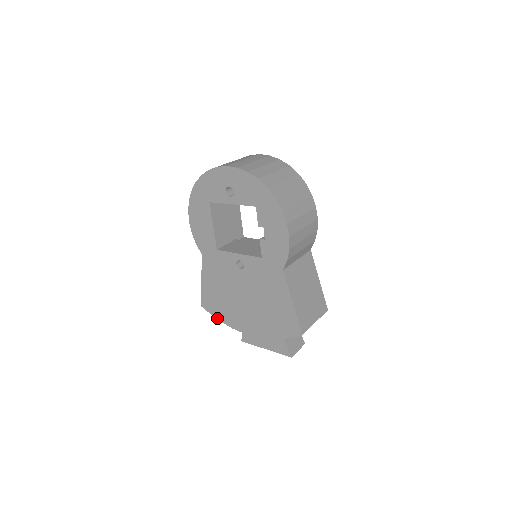
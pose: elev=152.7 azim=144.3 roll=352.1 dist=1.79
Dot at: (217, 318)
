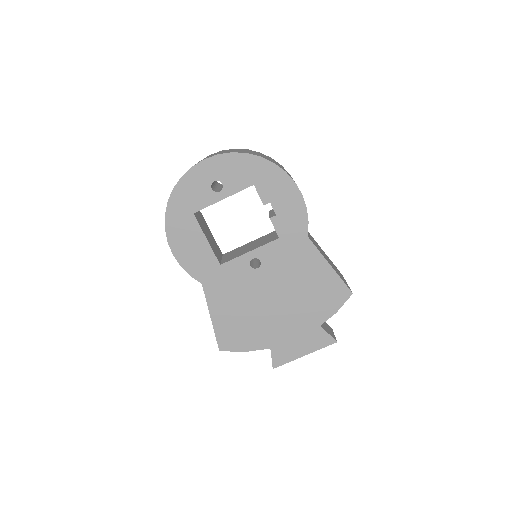
Dot at: (246, 350)
